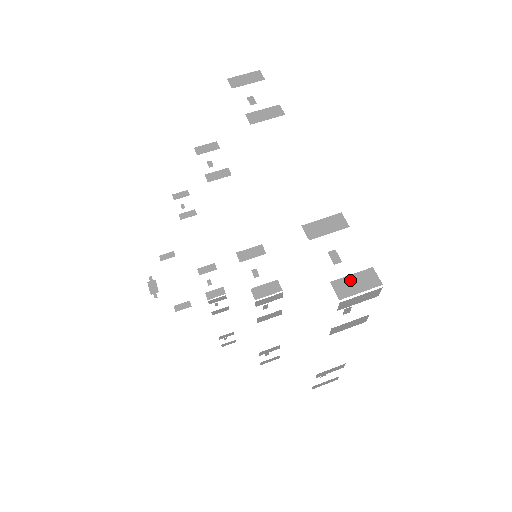
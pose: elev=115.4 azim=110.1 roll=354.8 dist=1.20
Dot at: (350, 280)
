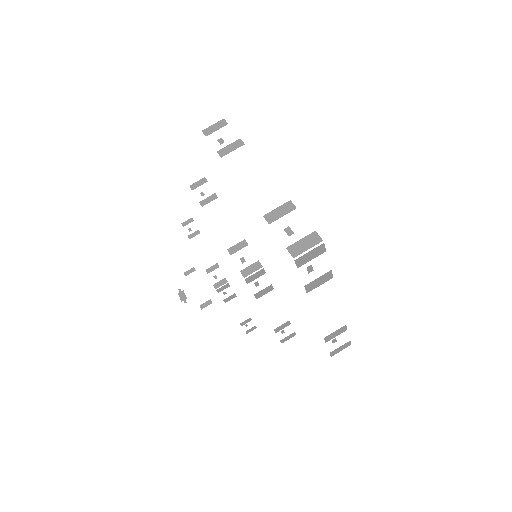
Dot at: (300, 243)
